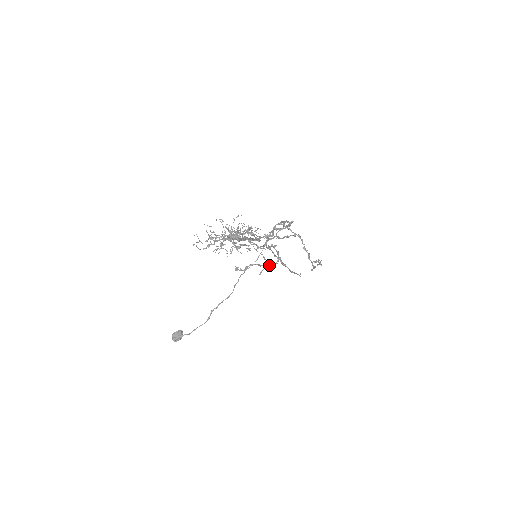
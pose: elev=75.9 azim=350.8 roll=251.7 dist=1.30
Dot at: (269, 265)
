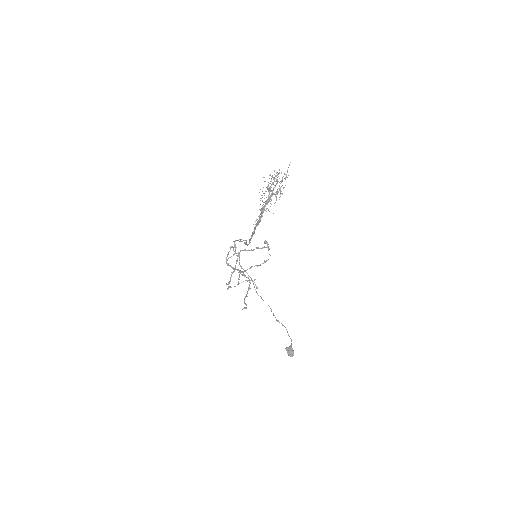
Dot at: occluded
